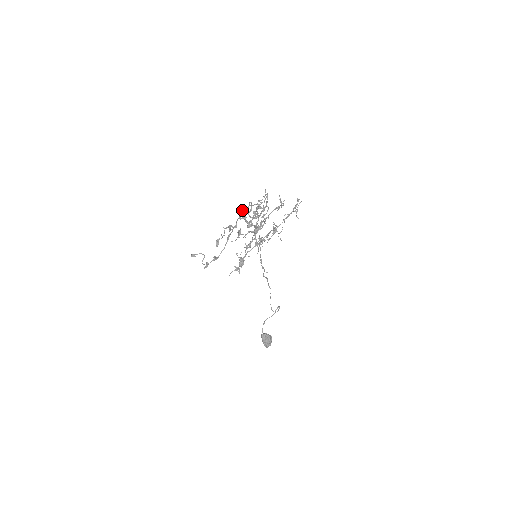
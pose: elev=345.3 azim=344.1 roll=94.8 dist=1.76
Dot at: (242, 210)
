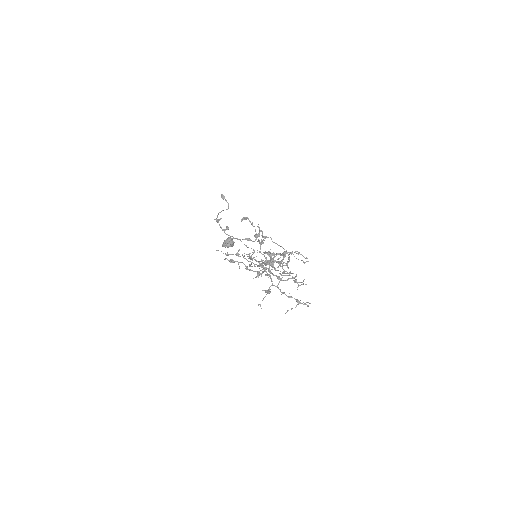
Dot at: (271, 254)
